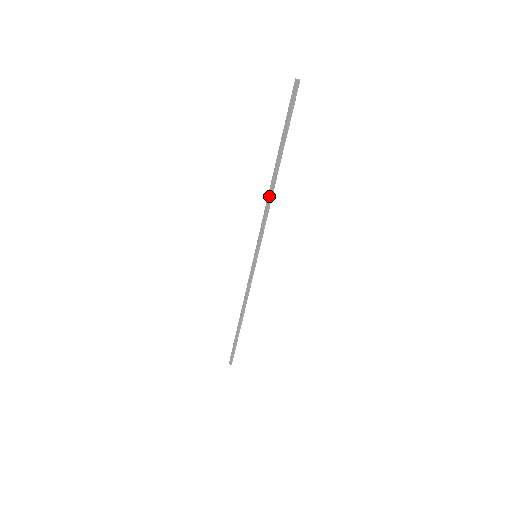
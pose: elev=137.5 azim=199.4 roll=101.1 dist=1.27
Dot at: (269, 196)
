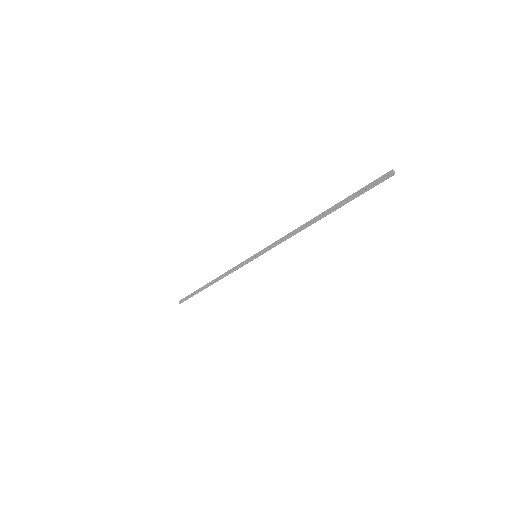
Dot at: (300, 228)
